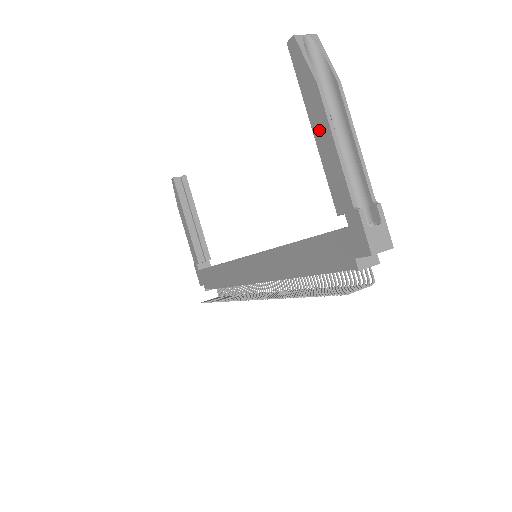
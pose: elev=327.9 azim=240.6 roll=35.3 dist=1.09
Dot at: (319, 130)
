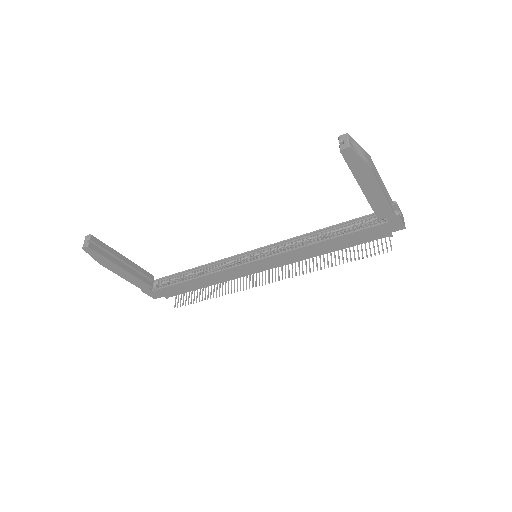
Dot at: (369, 189)
